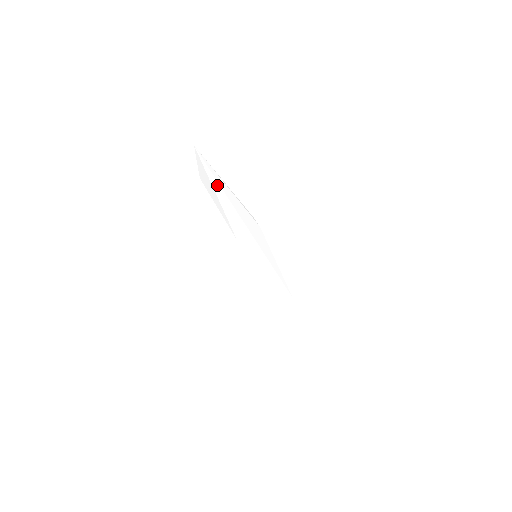
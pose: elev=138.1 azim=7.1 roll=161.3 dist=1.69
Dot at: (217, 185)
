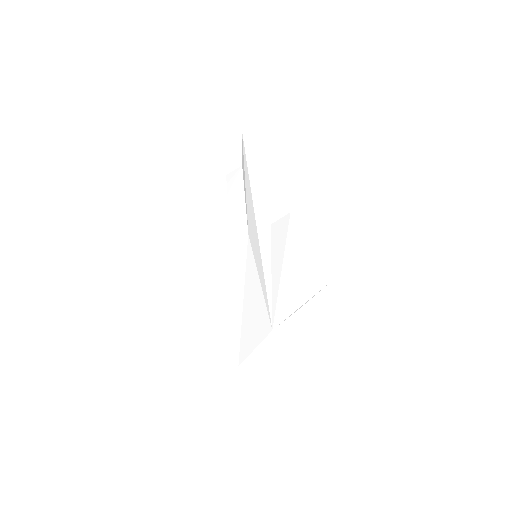
Dot at: (247, 168)
